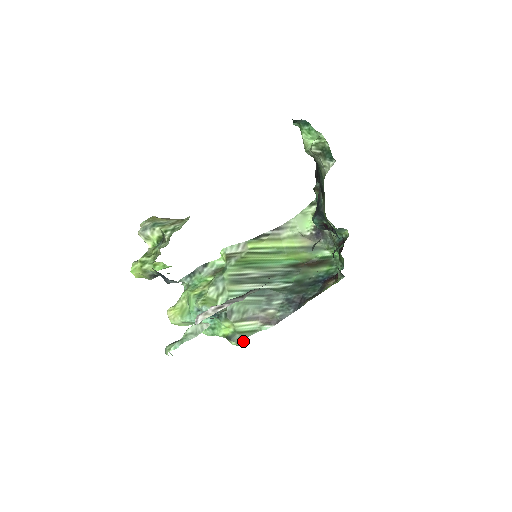
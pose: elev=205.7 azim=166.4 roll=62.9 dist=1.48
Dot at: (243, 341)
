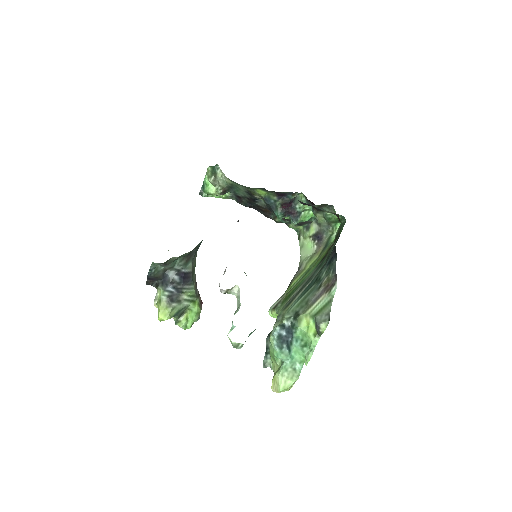
Dot at: (329, 316)
